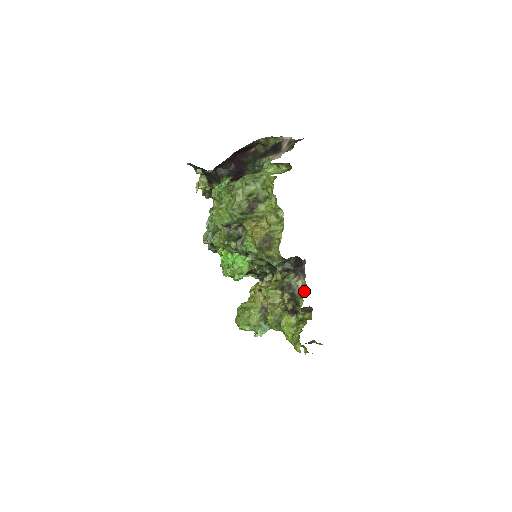
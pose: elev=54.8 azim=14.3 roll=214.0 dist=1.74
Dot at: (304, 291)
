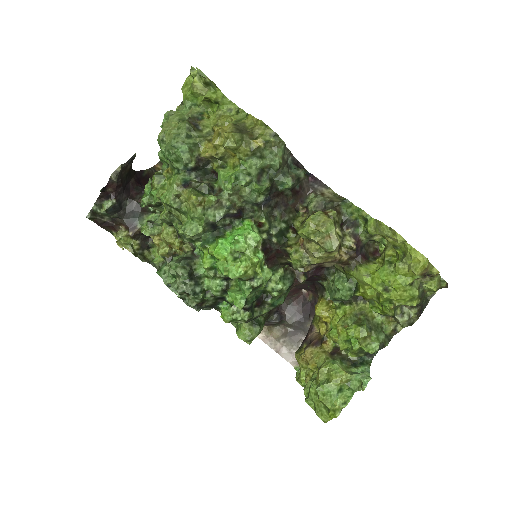
Dot at: (342, 197)
